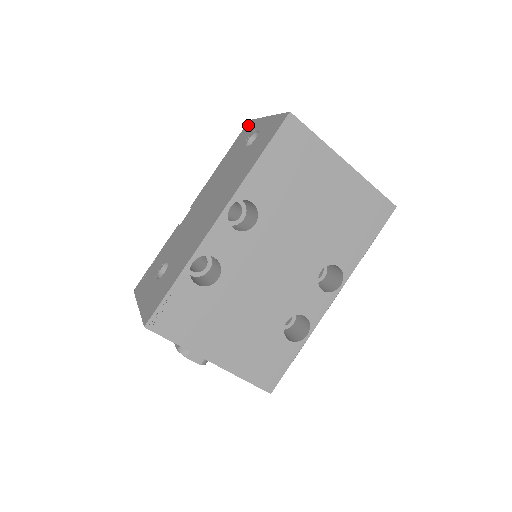
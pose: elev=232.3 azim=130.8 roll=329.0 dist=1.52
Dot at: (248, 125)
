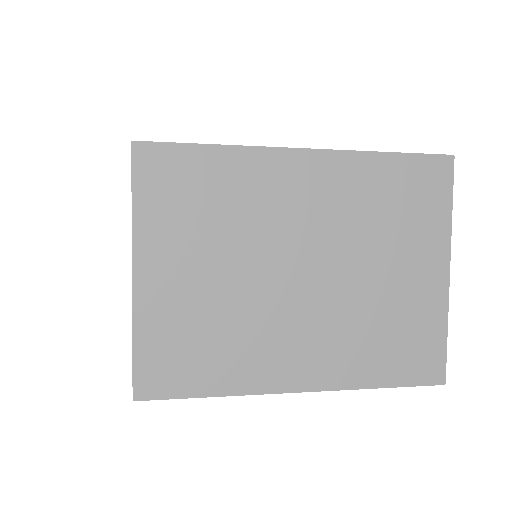
Dot at: occluded
